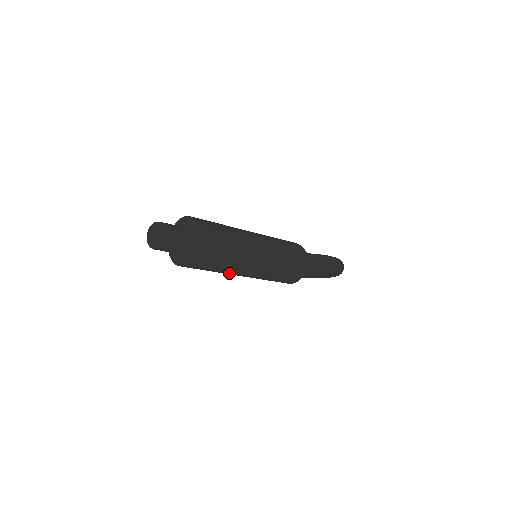
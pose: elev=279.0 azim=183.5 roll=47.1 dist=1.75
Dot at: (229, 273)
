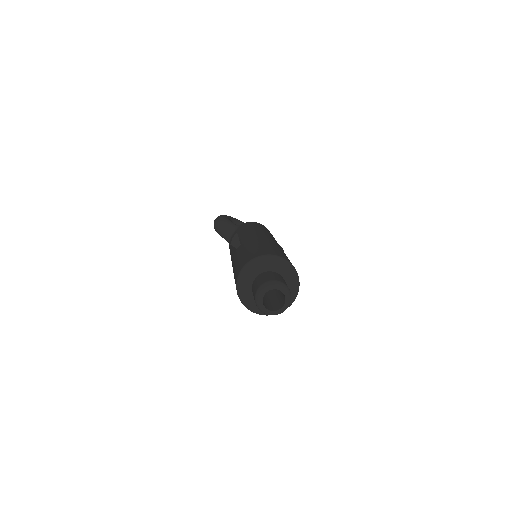
Dot at: occluded
